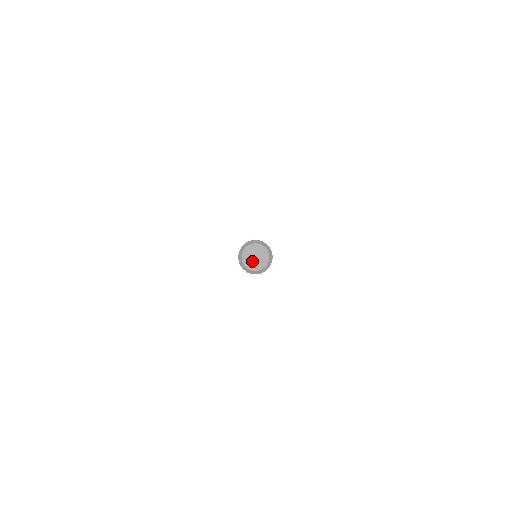
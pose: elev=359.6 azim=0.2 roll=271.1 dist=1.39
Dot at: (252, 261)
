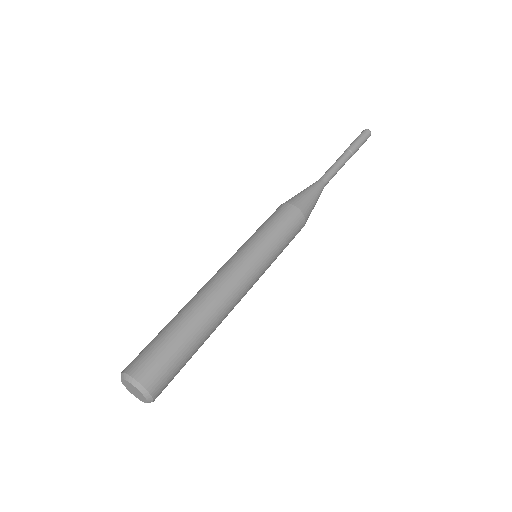
Dot at: (129, 387)
